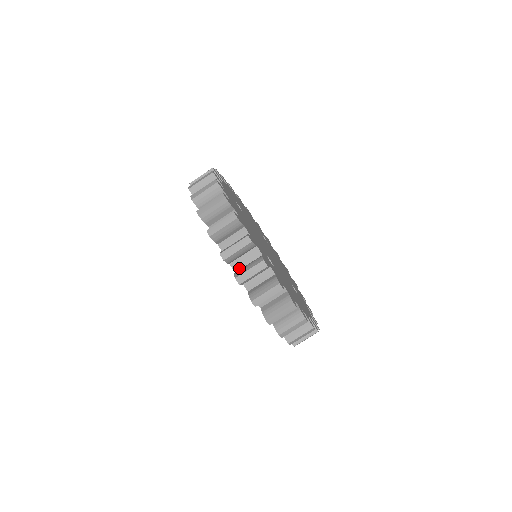
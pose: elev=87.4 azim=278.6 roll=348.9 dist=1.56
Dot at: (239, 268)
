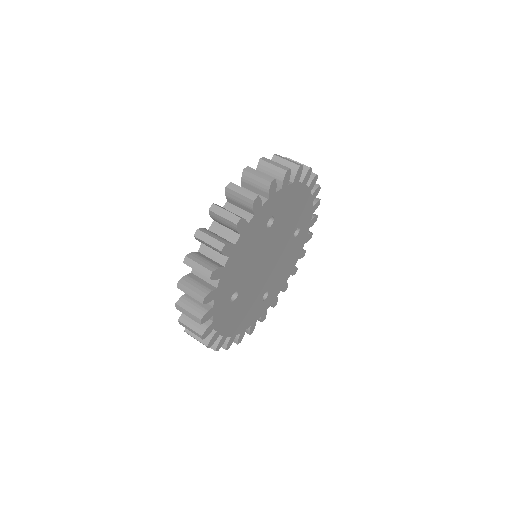
Dot at: occluded
